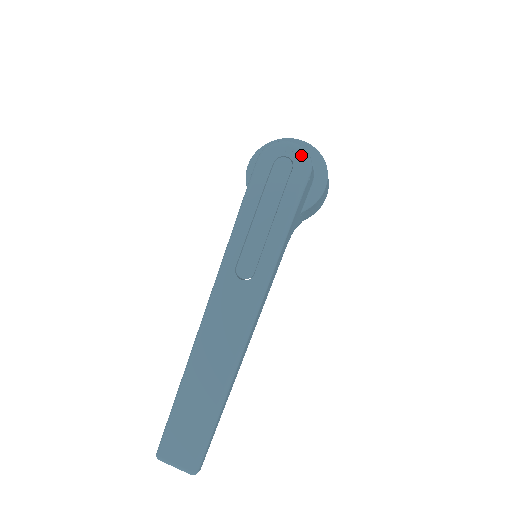
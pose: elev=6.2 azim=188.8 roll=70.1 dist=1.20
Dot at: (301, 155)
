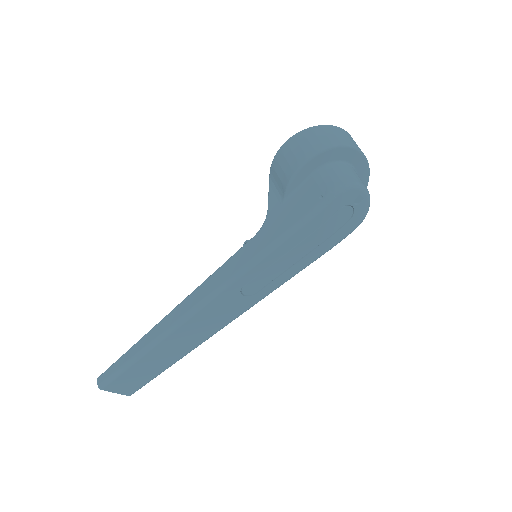
Dot at: (364, 209)
